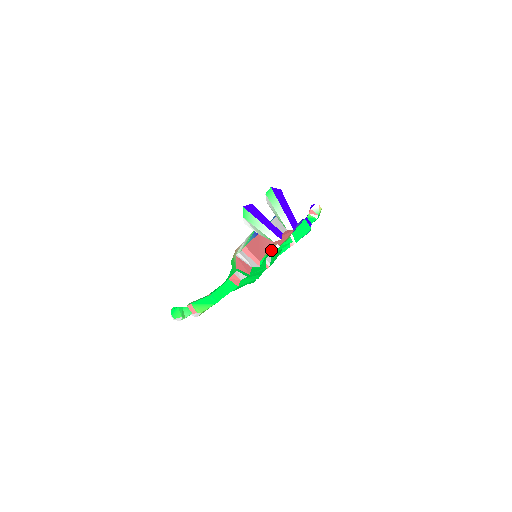
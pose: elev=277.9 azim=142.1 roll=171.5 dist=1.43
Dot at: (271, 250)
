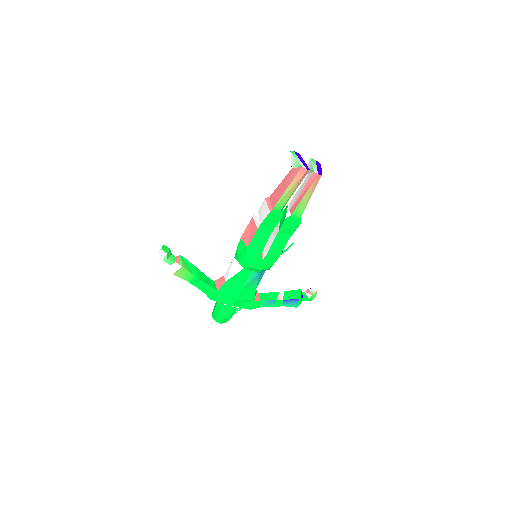
Dot at: (279, 229)
